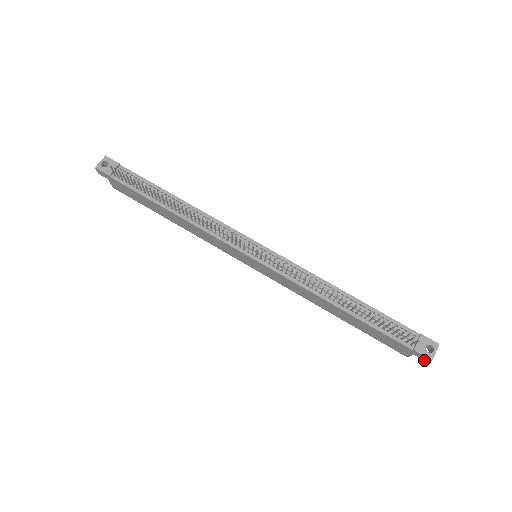
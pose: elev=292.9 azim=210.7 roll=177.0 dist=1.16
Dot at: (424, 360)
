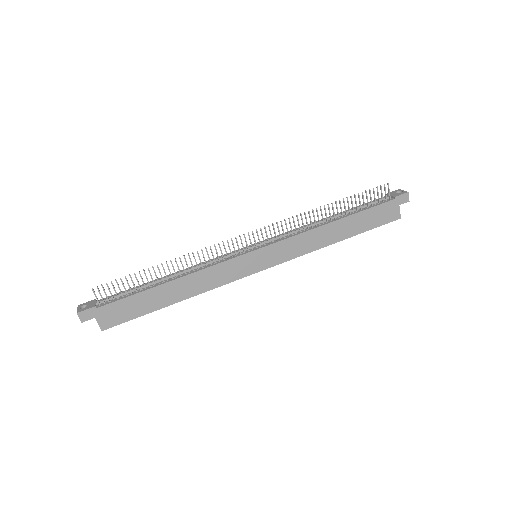
Dot at: (407, 201)
